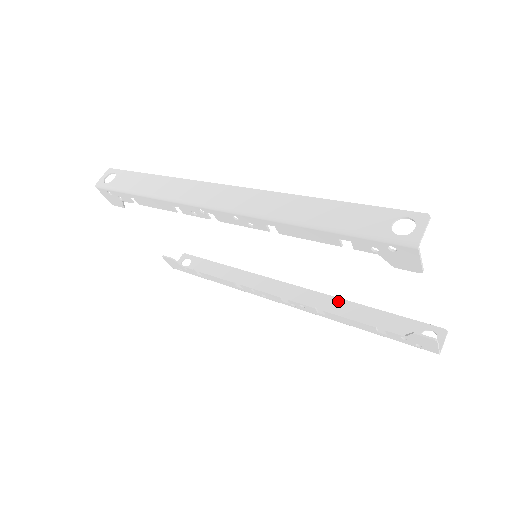
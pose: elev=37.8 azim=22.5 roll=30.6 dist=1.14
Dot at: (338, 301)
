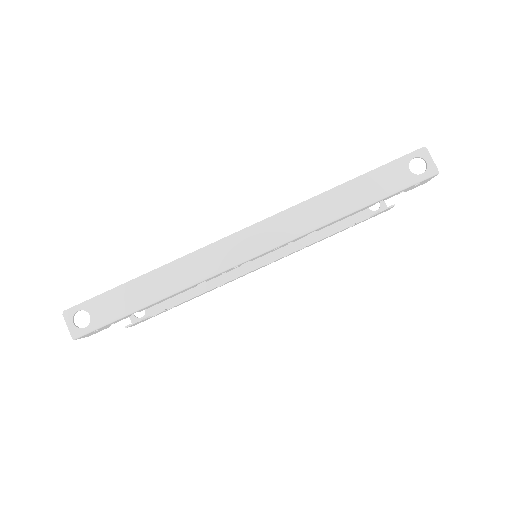
Dot at: occluded
